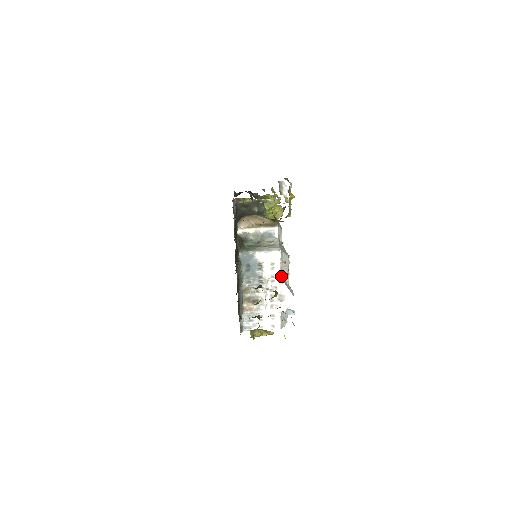
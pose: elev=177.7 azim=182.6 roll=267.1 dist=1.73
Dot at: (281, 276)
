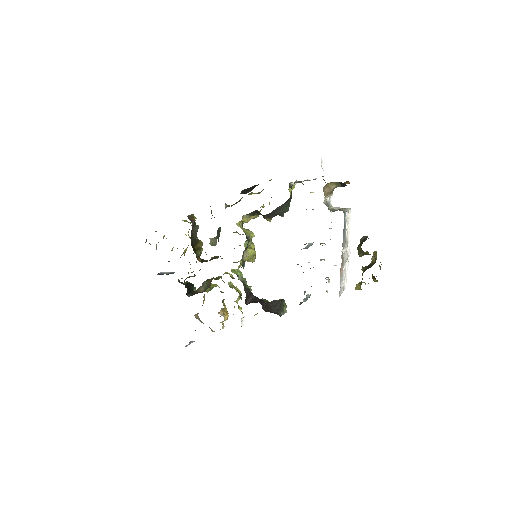
Dot at: (348, 235)
